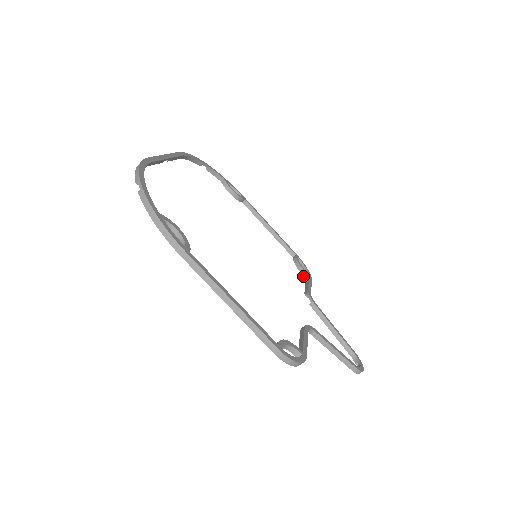
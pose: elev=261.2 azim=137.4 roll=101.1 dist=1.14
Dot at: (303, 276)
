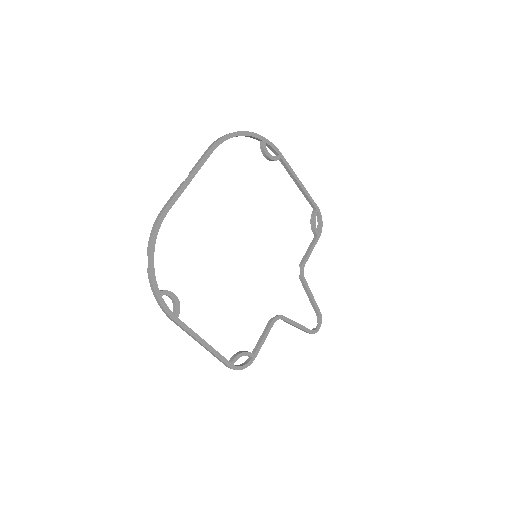
Dot at: (313, 233)
